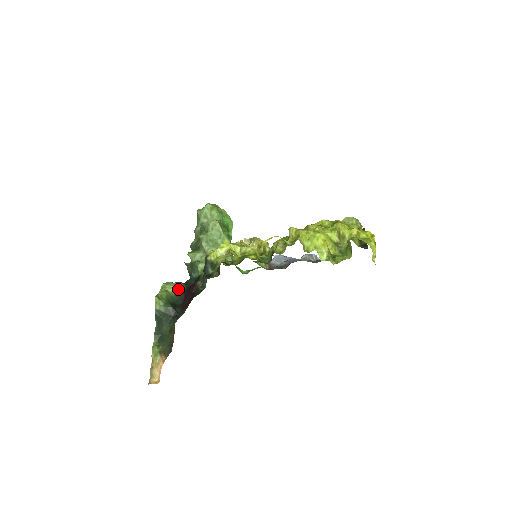
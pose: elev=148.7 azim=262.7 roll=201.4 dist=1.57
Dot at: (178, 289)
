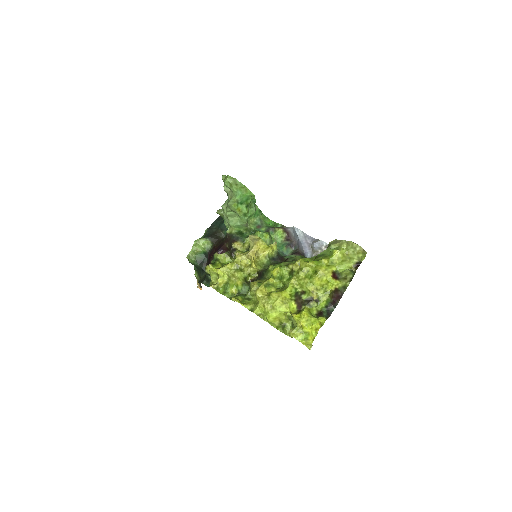
Dot at: (206, 247)
